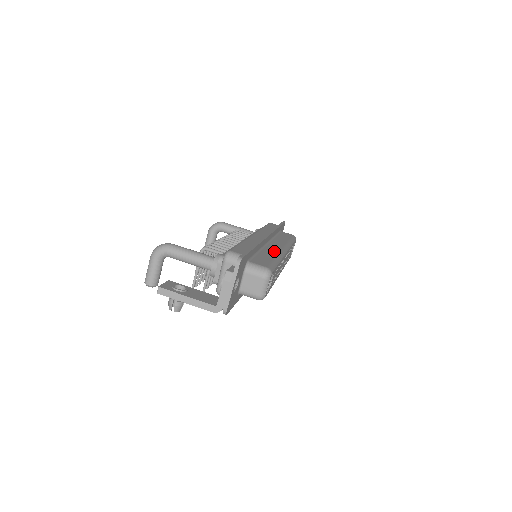
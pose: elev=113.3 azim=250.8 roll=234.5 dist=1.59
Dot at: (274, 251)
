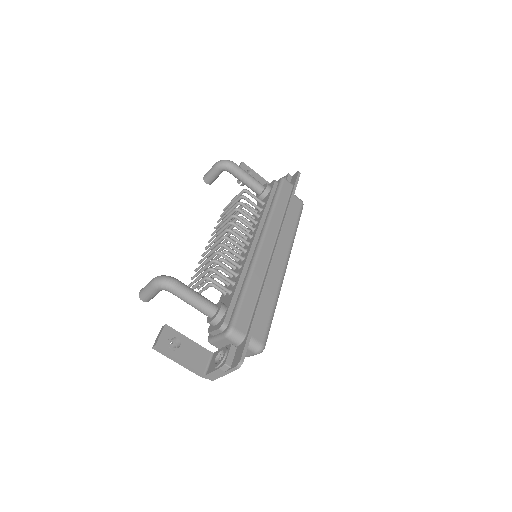
Dot at: (275, 282)
